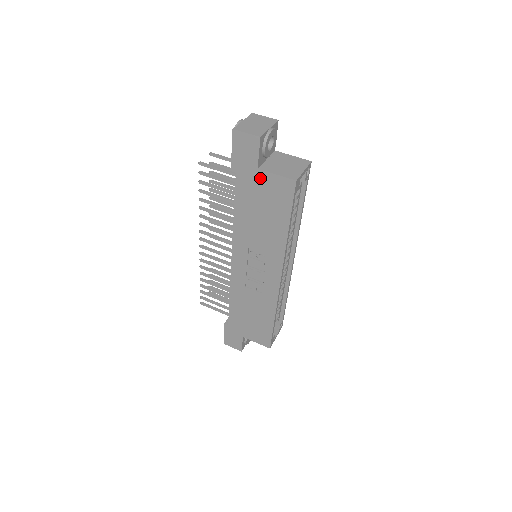
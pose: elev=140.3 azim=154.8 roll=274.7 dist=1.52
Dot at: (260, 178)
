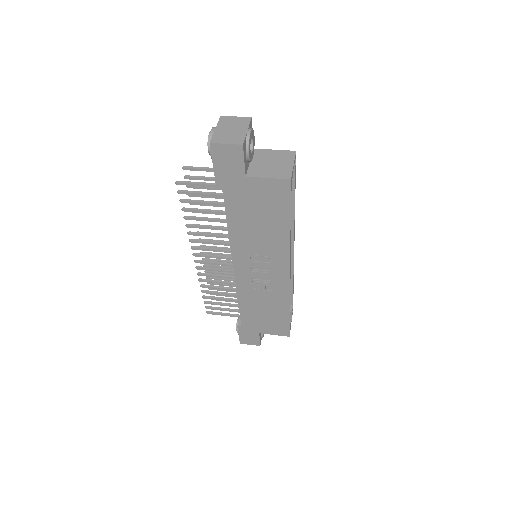
Dot at: (250, 185)
